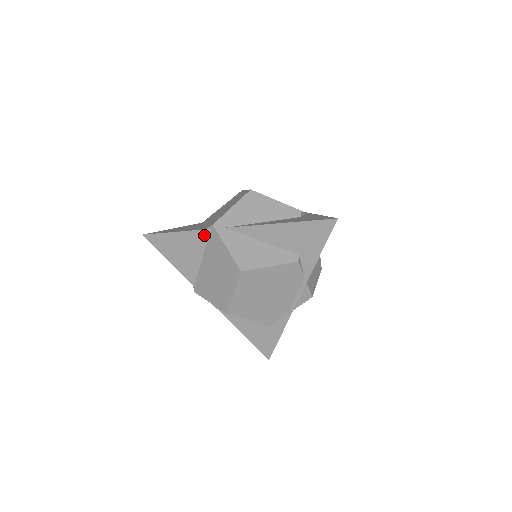
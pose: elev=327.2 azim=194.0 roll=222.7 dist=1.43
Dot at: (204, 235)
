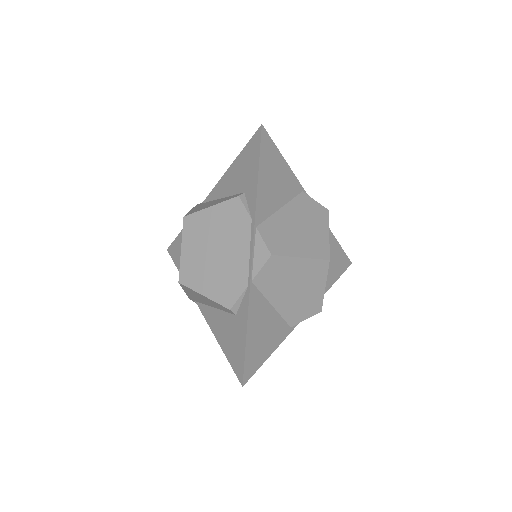
Dot at: occluded
